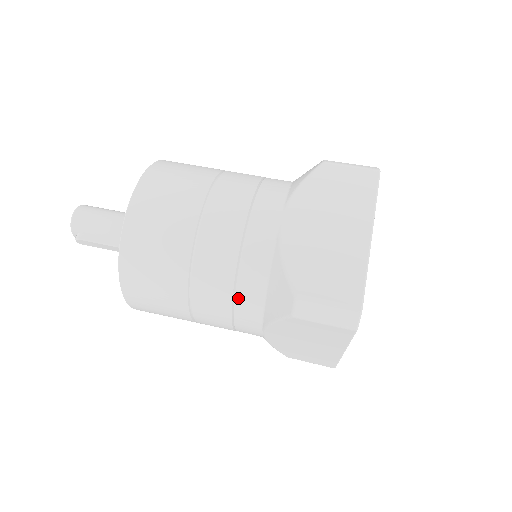
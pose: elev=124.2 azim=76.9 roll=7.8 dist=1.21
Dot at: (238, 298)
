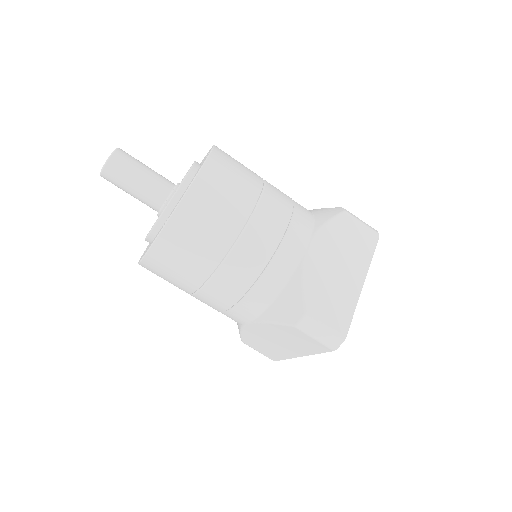
Dot at: occluded
